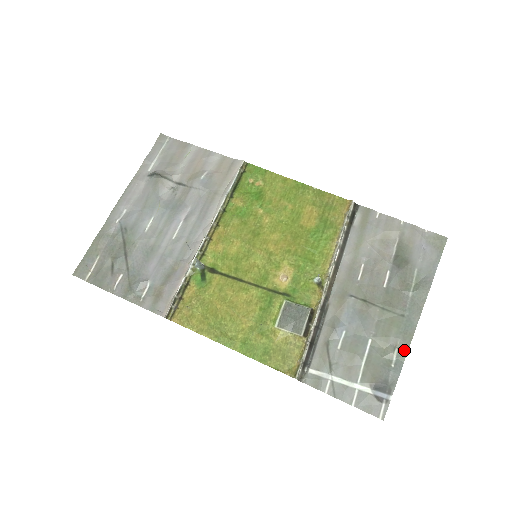
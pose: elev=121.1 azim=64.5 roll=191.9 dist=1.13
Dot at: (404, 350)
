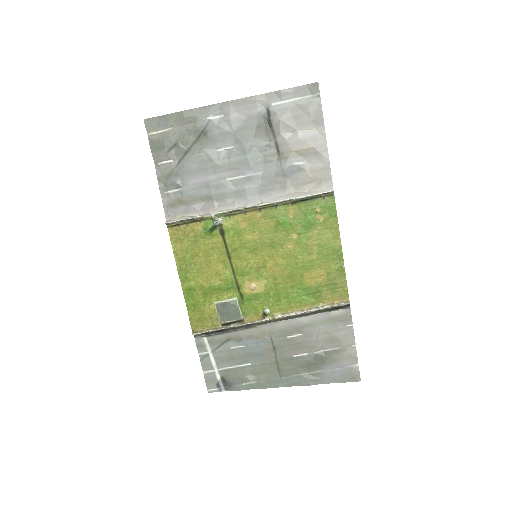
Dot at: (258, 387)
